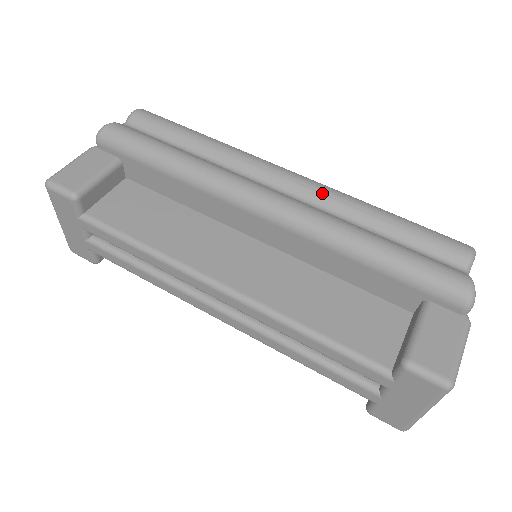
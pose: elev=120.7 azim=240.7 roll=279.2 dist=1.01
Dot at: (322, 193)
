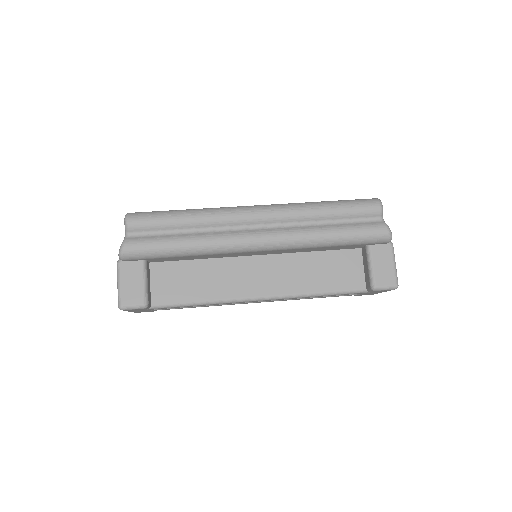
Dot at: (285, 216)
